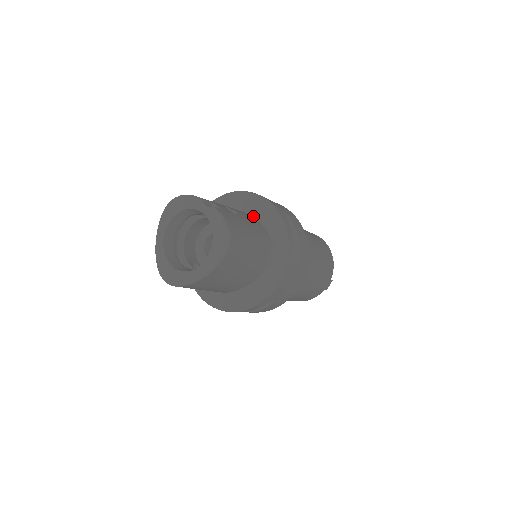
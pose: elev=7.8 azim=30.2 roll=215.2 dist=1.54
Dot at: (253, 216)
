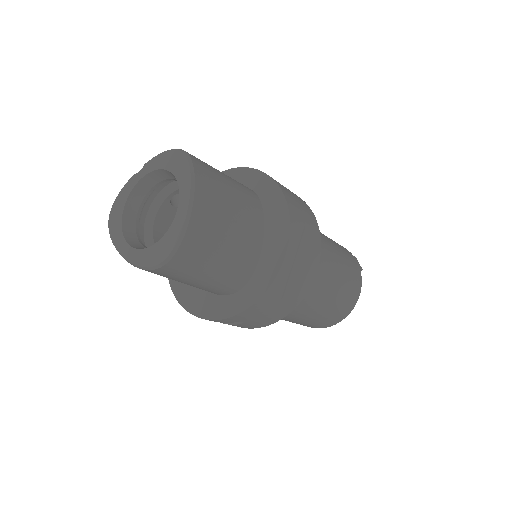
Dot at: occluded
